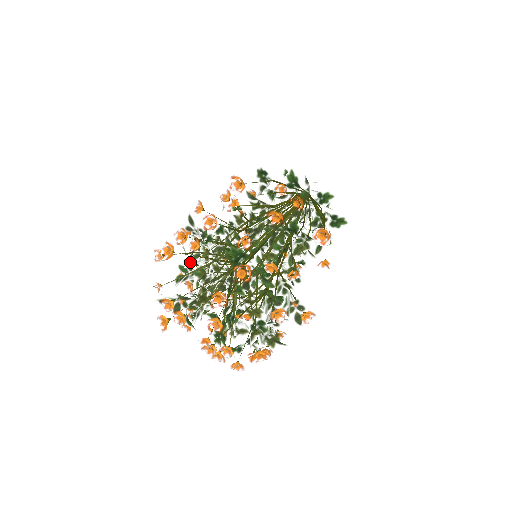
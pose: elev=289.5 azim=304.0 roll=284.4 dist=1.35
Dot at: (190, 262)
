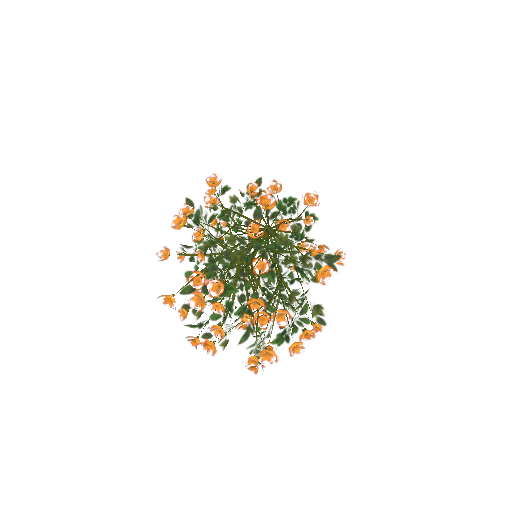
Dot at: (198, 257)
